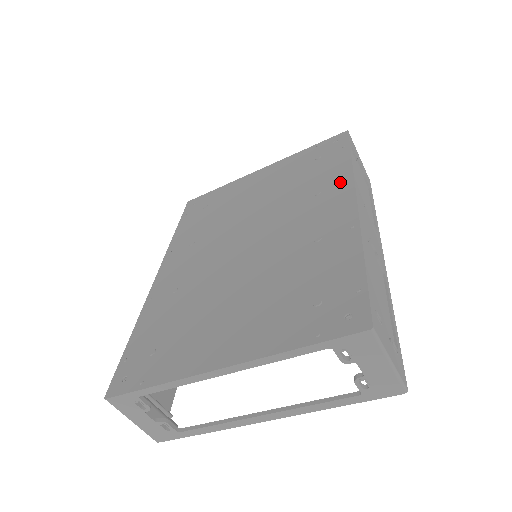
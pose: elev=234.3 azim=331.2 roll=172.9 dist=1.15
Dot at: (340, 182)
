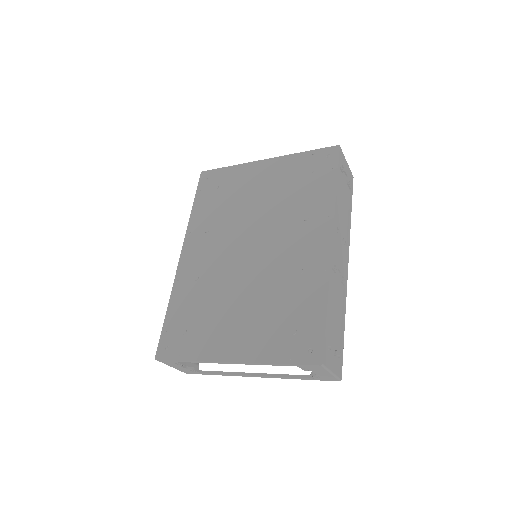
Dot at: (324, 214)
